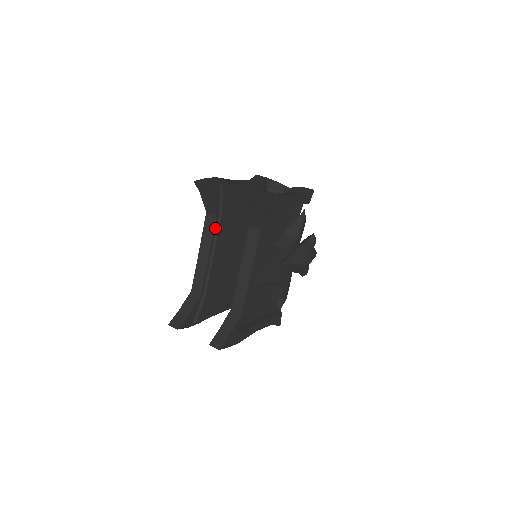
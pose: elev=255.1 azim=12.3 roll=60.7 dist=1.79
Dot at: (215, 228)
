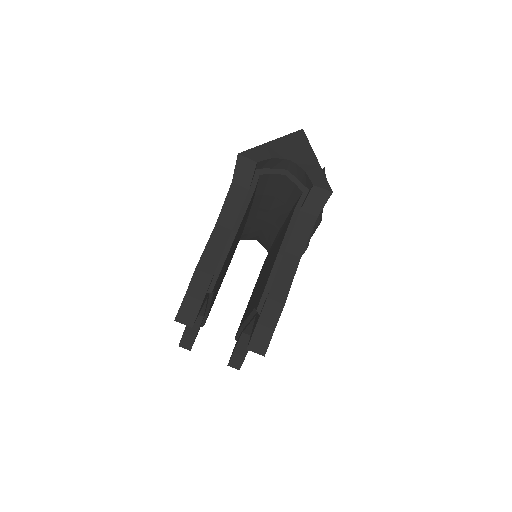
Dot at: (208, 297)
